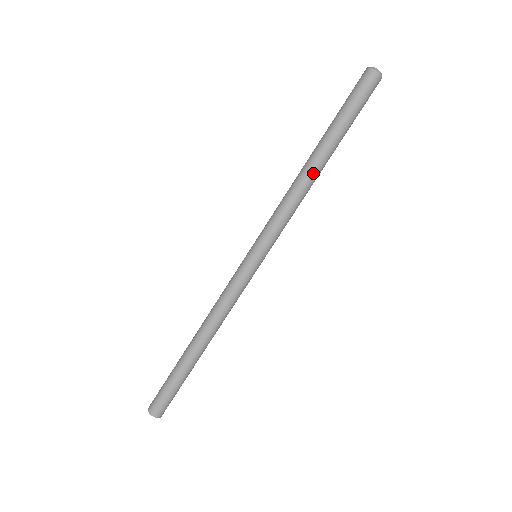
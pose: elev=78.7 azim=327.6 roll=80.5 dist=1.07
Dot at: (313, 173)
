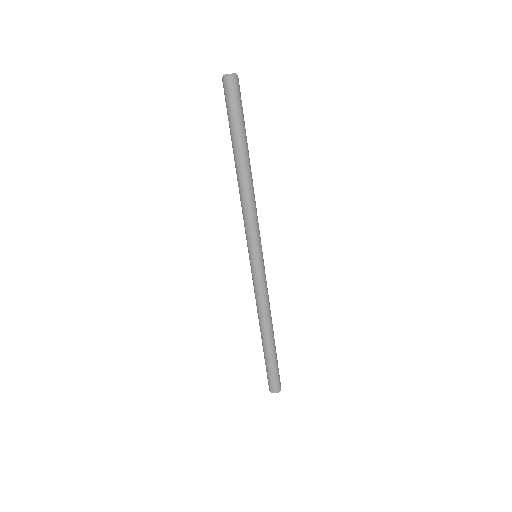
Dot at: (251, 177)
